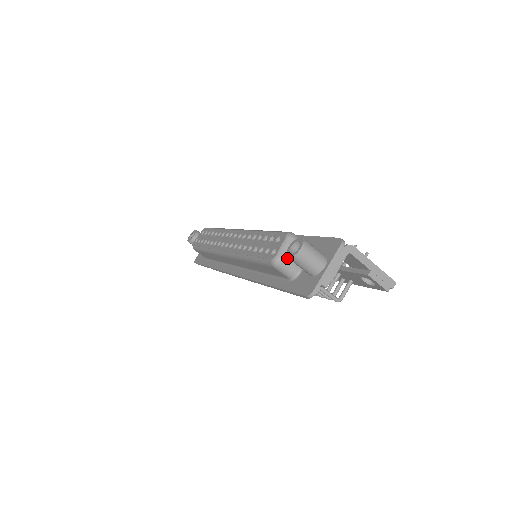
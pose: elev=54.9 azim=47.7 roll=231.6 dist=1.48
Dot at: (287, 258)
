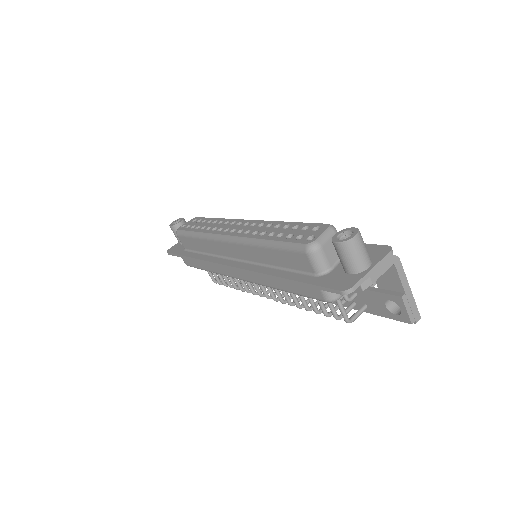
Dot at: (325, 248)
